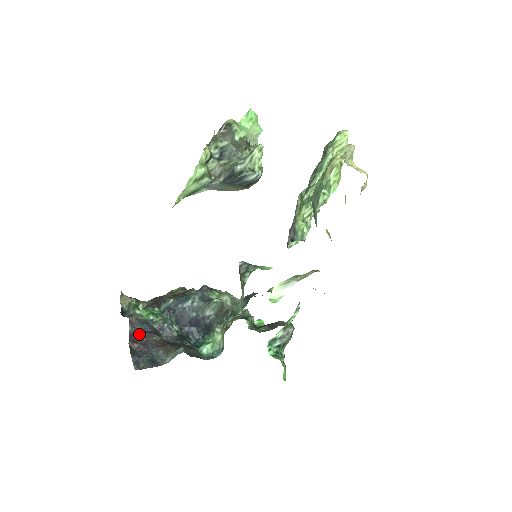
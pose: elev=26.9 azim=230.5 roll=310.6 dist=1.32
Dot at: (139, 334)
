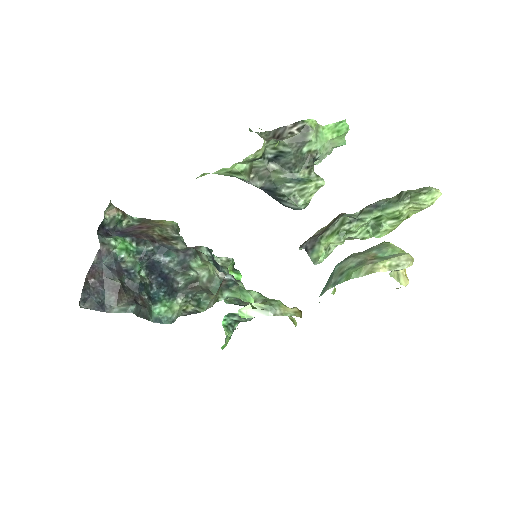
Dot at: (102, 268)
